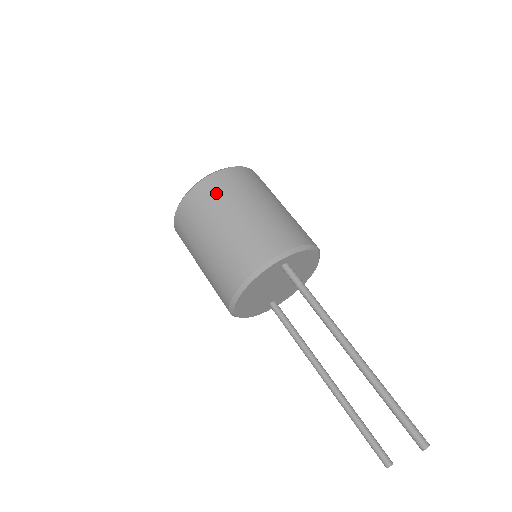
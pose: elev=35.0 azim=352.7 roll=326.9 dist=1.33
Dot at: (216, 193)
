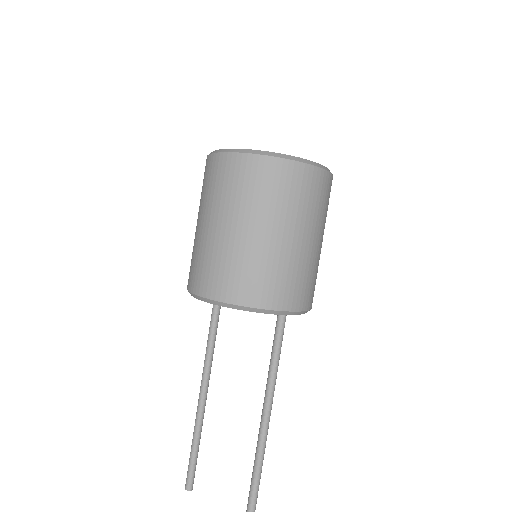
Dot at: (304, 193)
